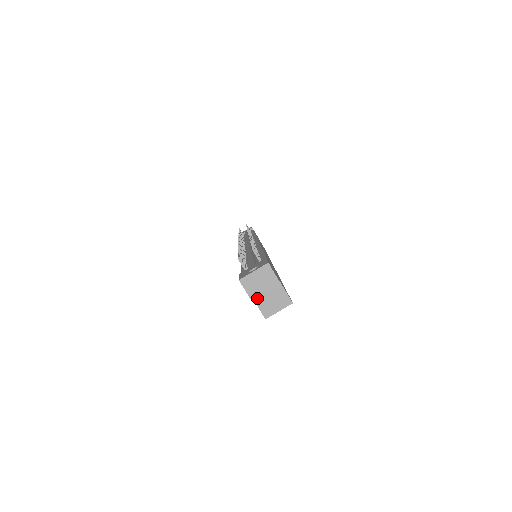
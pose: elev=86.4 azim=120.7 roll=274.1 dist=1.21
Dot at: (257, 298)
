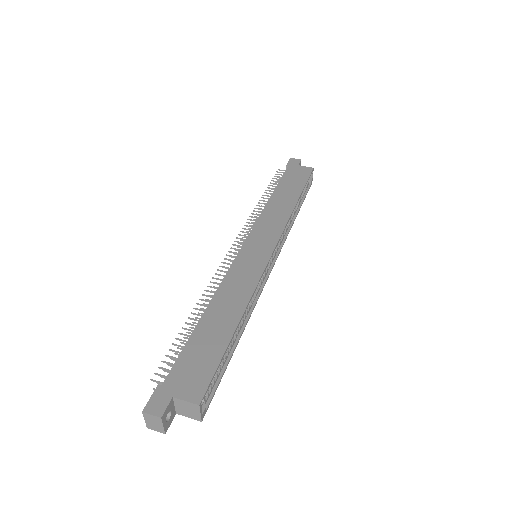
Dot at: (182, 414)
